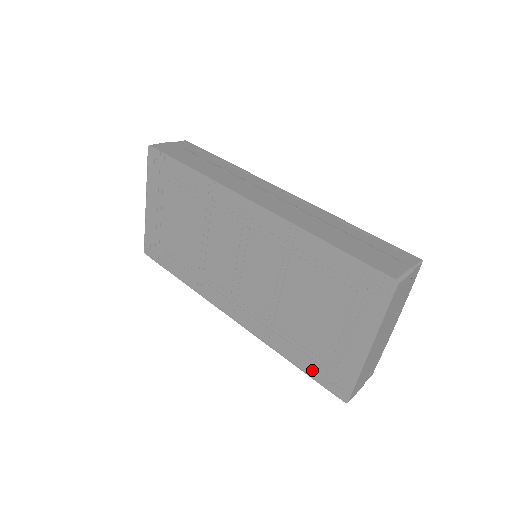
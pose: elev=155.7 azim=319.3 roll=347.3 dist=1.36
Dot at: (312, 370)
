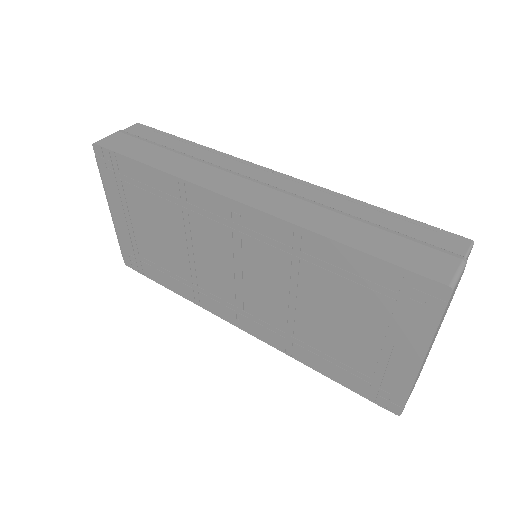
Dot at: (350, 382)
